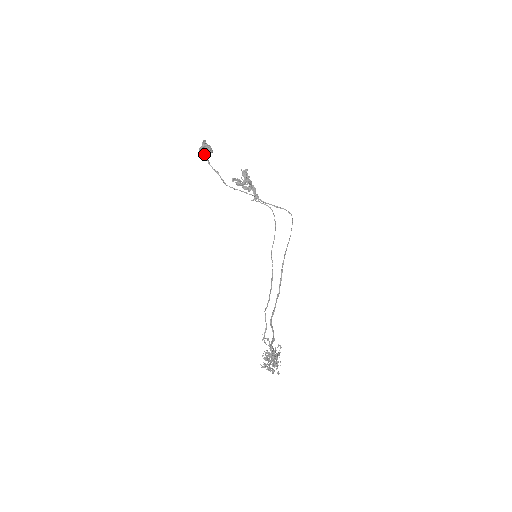
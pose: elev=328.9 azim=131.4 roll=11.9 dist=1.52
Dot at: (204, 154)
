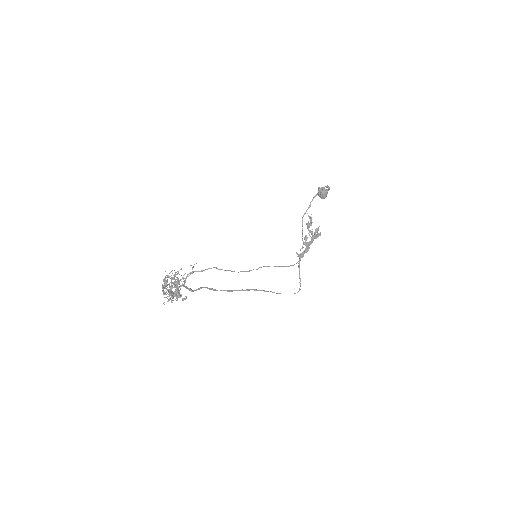
Dot at: (319, 192)
